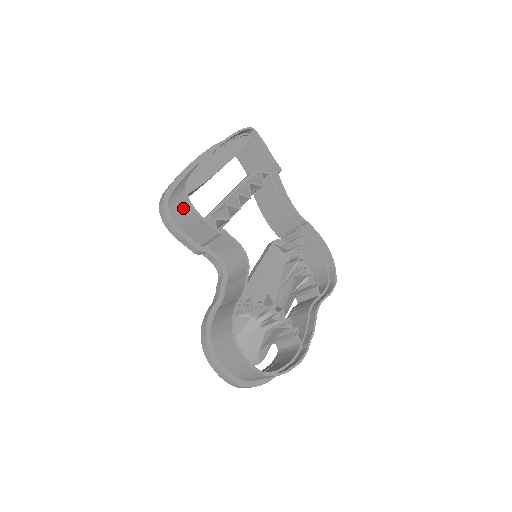
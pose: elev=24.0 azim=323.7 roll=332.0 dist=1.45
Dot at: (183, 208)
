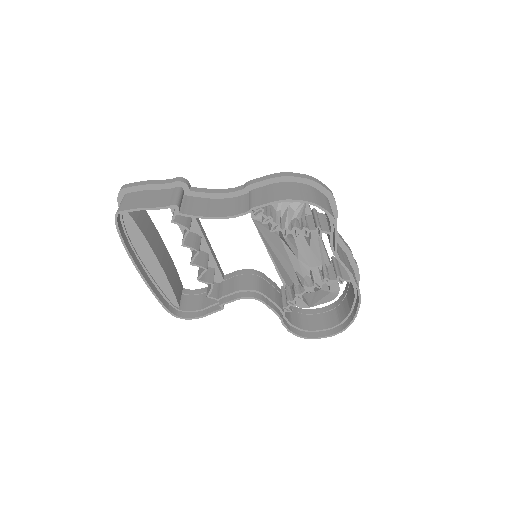
Dot at: (190, 312)
